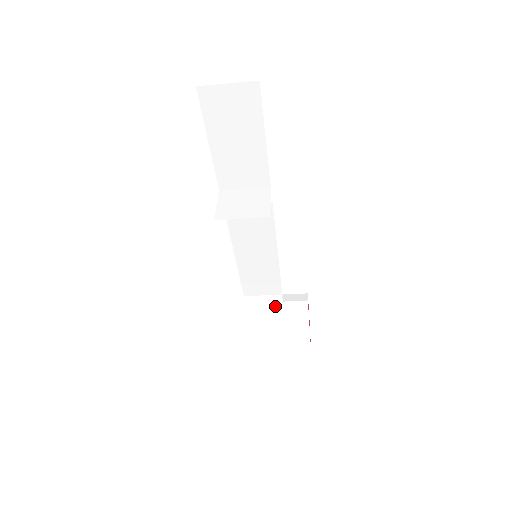
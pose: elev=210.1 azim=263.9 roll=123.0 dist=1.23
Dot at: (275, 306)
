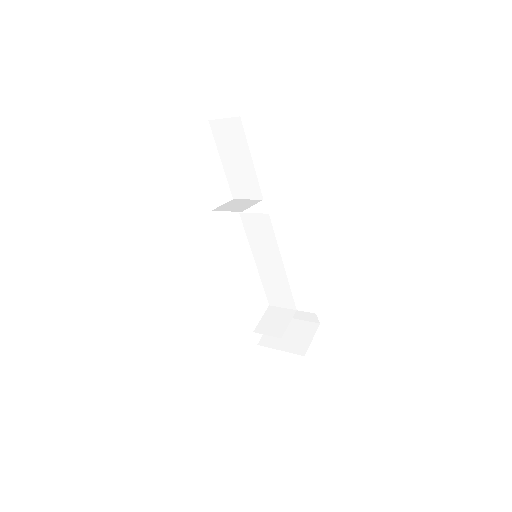
Dot at: (287, 317)
